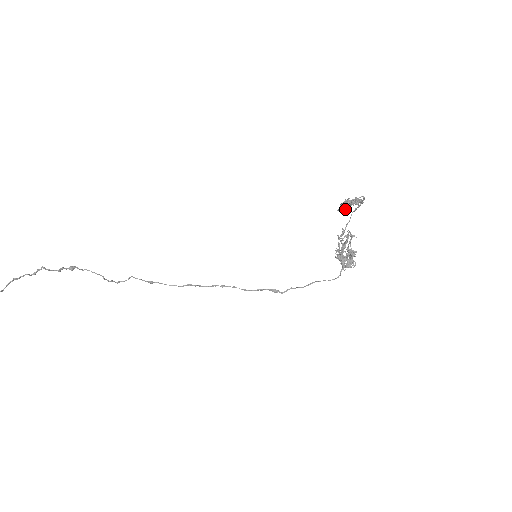
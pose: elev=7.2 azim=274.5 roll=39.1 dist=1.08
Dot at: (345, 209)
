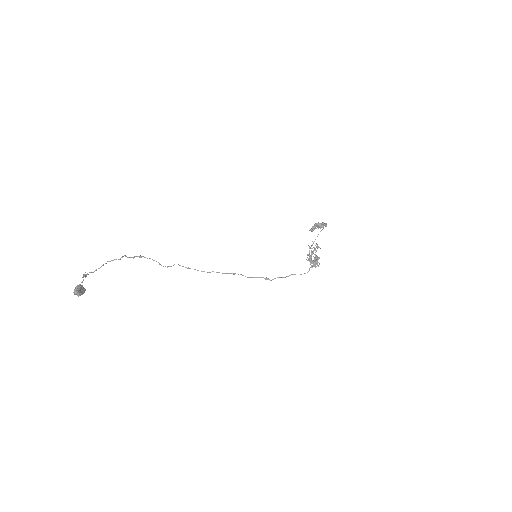
Dot at: occluded
